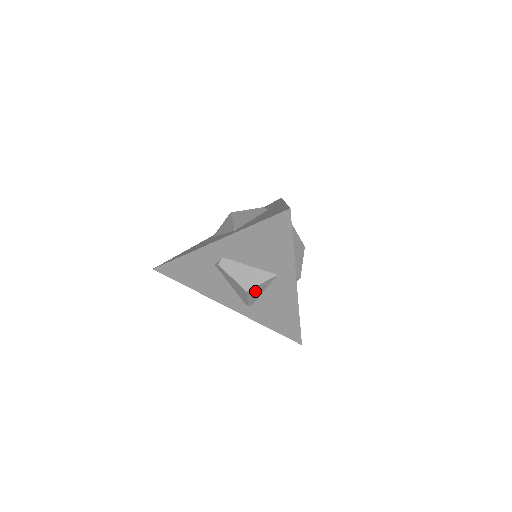
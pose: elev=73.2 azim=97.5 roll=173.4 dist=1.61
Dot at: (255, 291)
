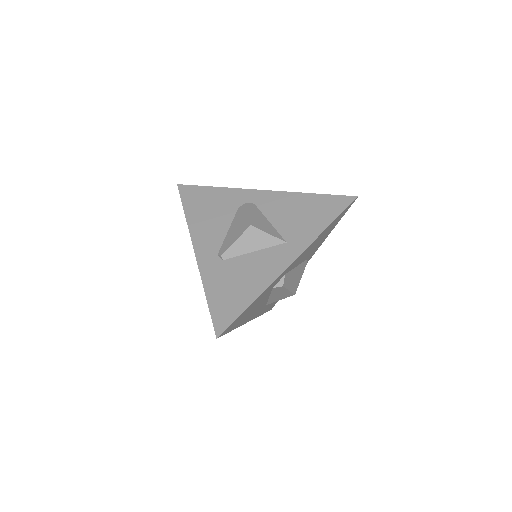
Dot at: (252, 238)
